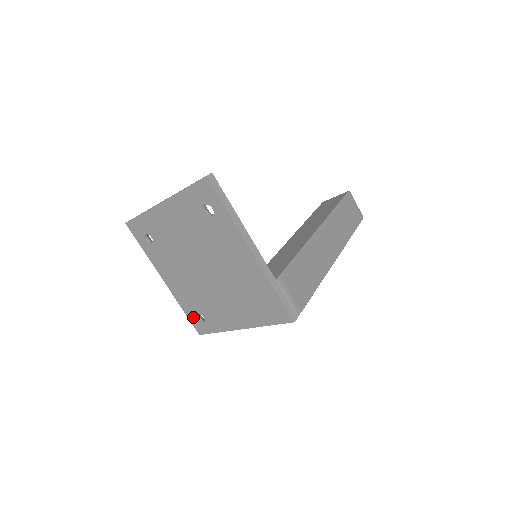
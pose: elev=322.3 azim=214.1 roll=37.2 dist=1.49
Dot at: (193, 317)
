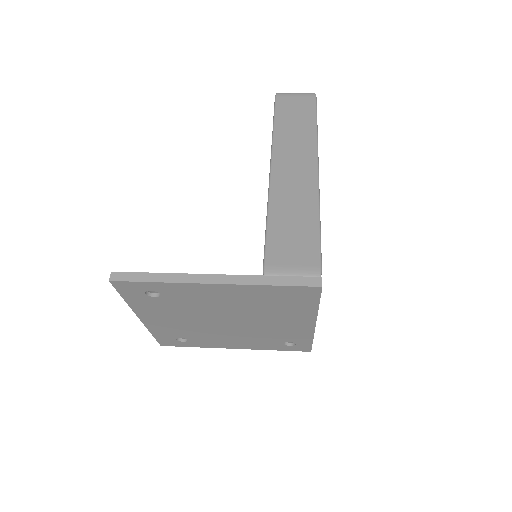
Dot at: (286, 348)
